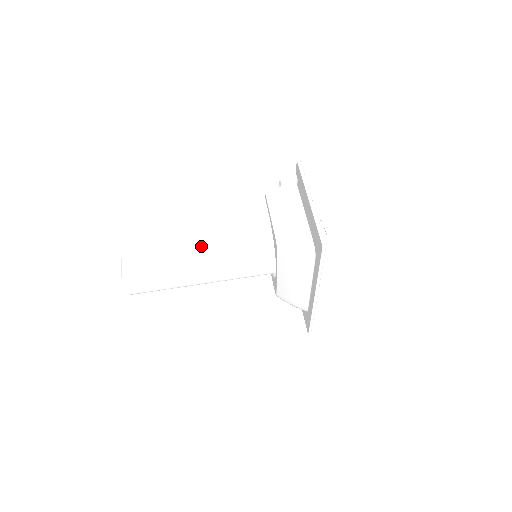
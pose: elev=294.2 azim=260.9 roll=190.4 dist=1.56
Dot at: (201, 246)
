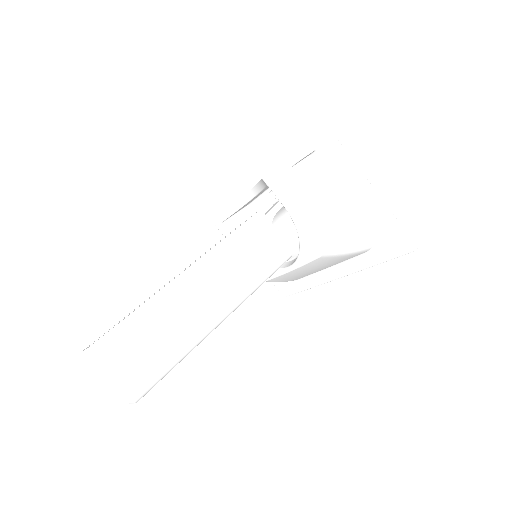
Dot at: (206, 284)
